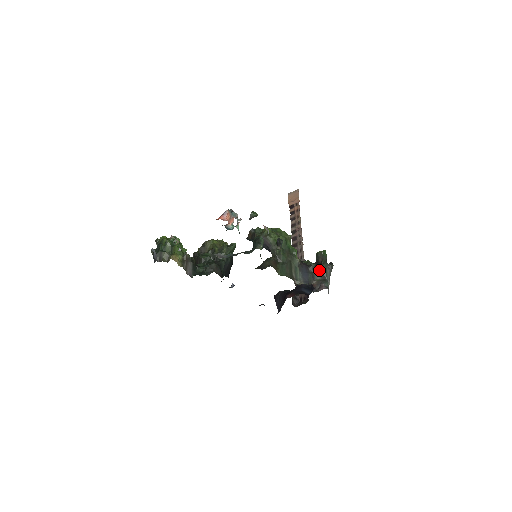
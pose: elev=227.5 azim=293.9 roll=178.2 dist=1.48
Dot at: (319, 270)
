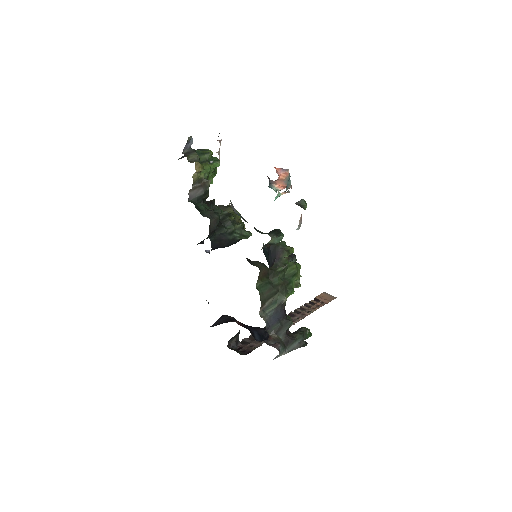
Dot at: (290, 334)
